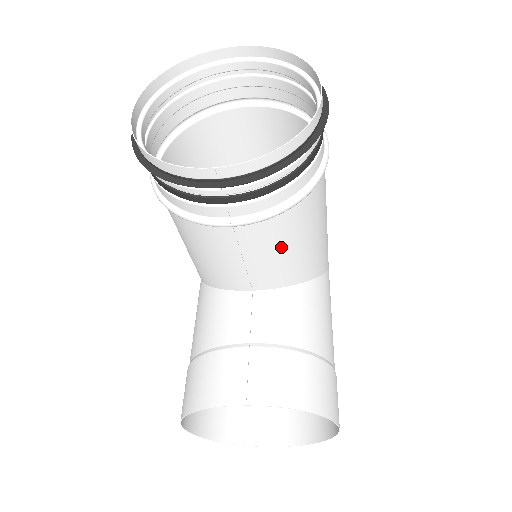
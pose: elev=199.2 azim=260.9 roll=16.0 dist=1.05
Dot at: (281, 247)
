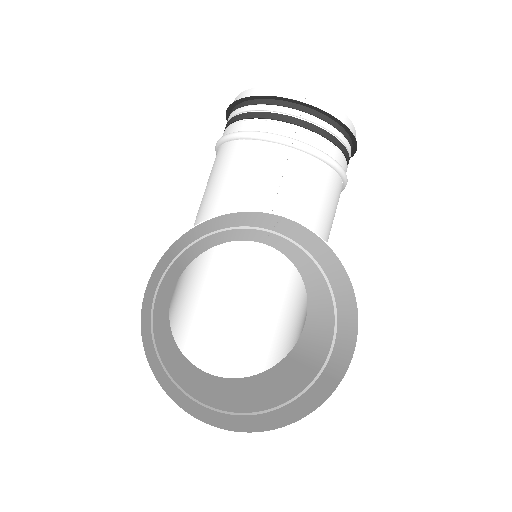
Dot at: (310, 200)
